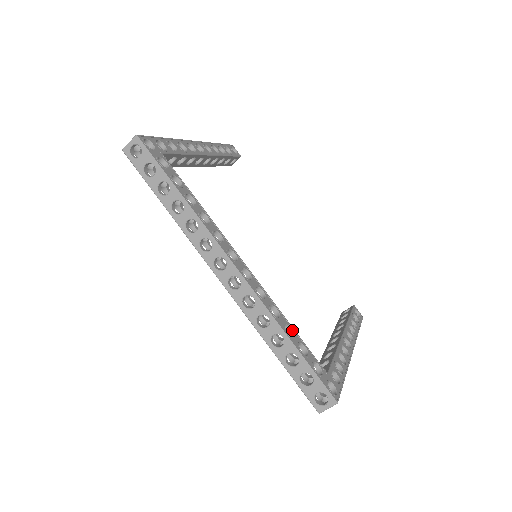
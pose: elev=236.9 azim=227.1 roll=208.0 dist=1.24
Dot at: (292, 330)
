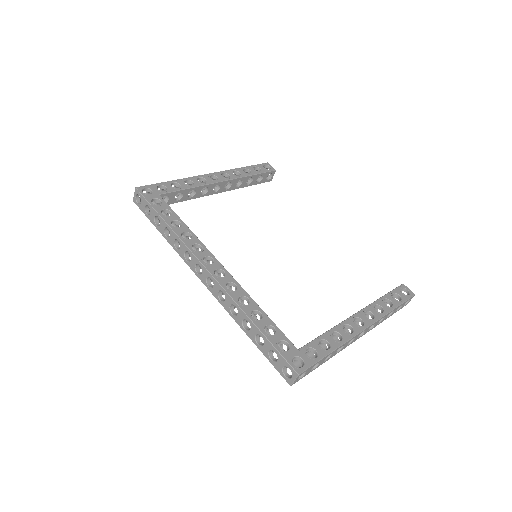
Dot at: (262, 314)
